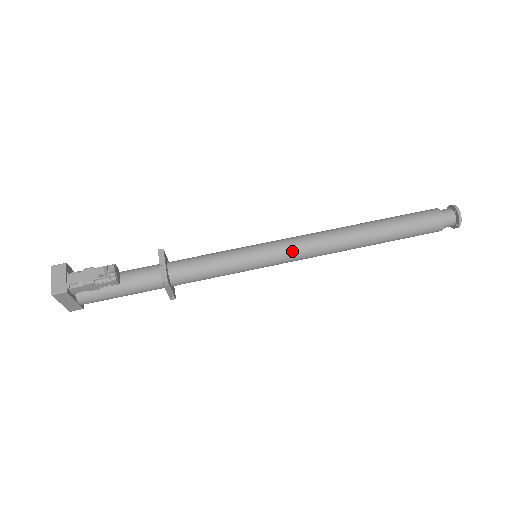
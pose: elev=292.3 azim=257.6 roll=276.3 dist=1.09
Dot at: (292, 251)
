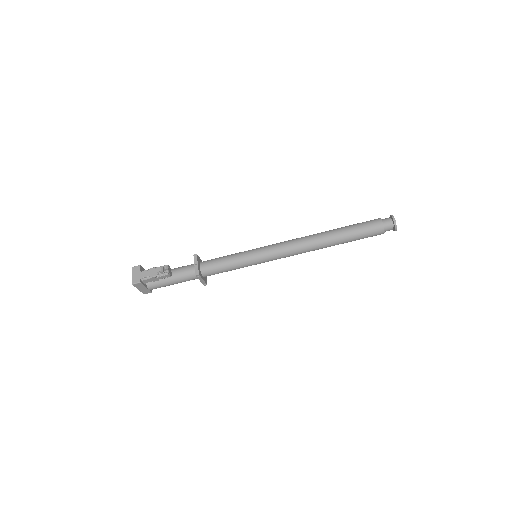
Dot at: (278, 252)
